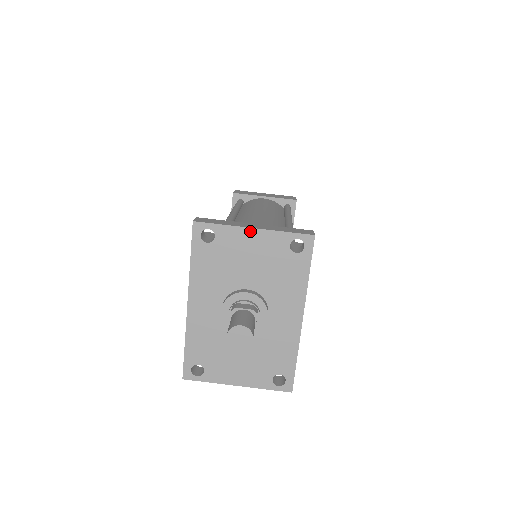
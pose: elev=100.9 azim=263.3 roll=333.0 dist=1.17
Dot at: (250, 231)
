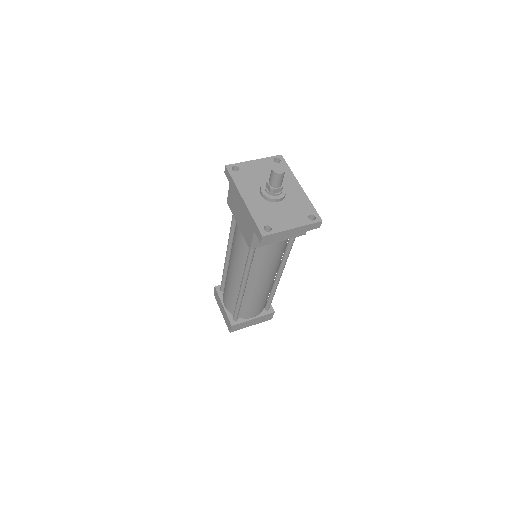
Dot at: (253, 161)
